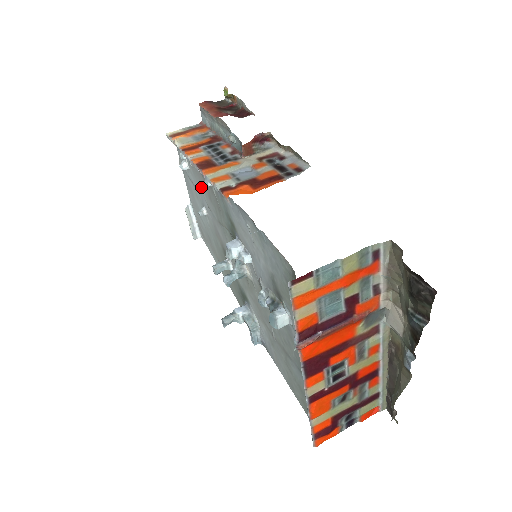
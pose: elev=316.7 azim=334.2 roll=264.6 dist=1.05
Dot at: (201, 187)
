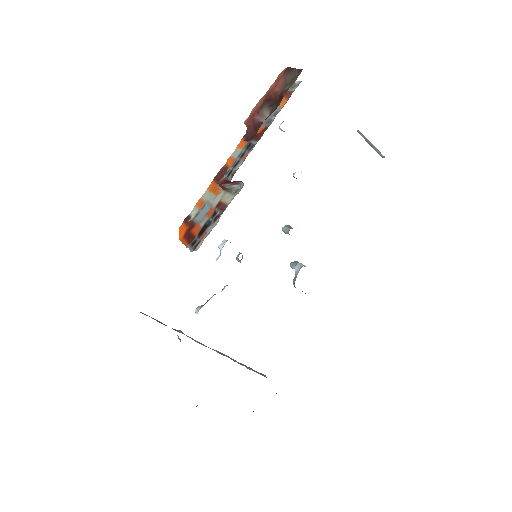
Dot at: occluded
